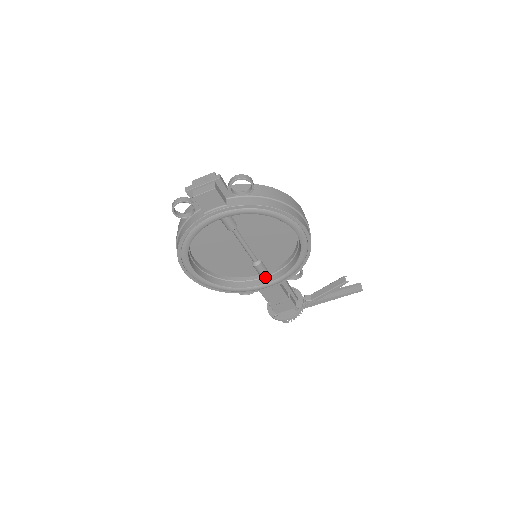
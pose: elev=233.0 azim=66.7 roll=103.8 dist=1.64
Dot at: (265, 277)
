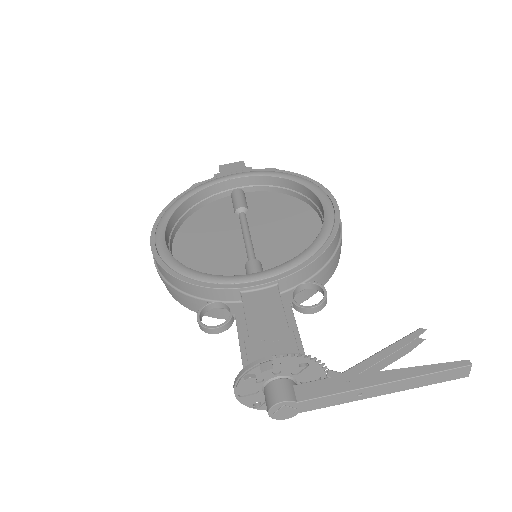
Dot at: occluded
